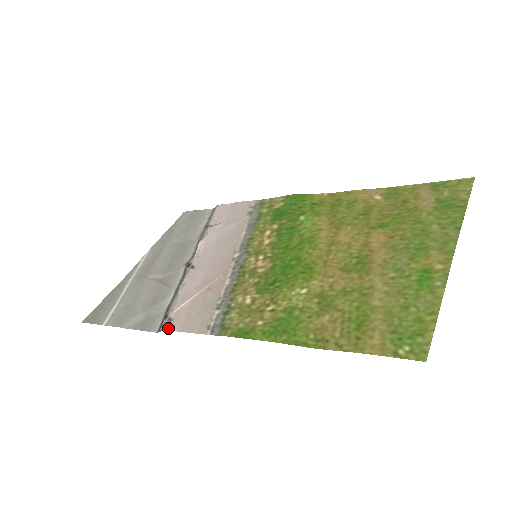
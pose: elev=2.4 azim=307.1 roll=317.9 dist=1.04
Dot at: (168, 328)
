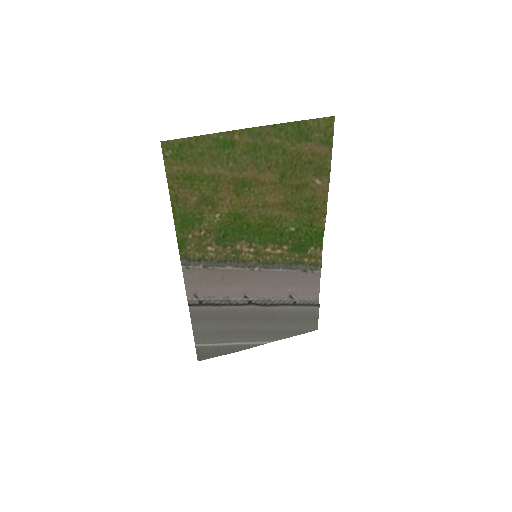
Dot at: (187, 293)
